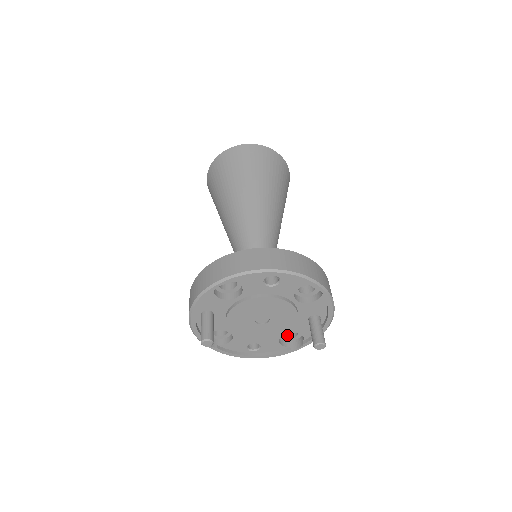
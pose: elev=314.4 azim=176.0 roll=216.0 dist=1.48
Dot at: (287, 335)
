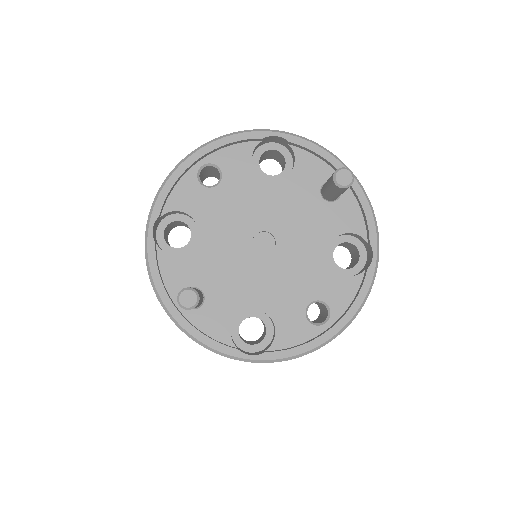
Dot at: (351, 268)
